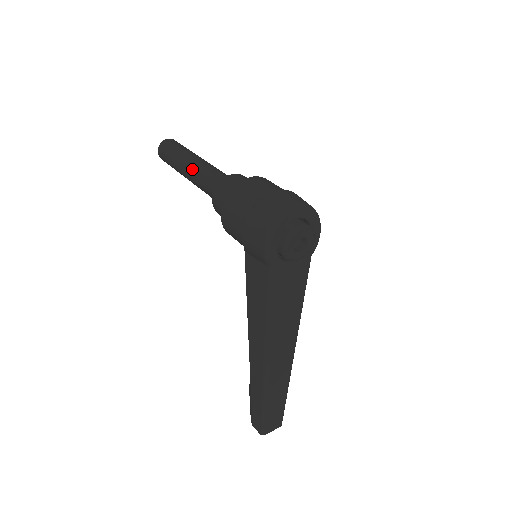
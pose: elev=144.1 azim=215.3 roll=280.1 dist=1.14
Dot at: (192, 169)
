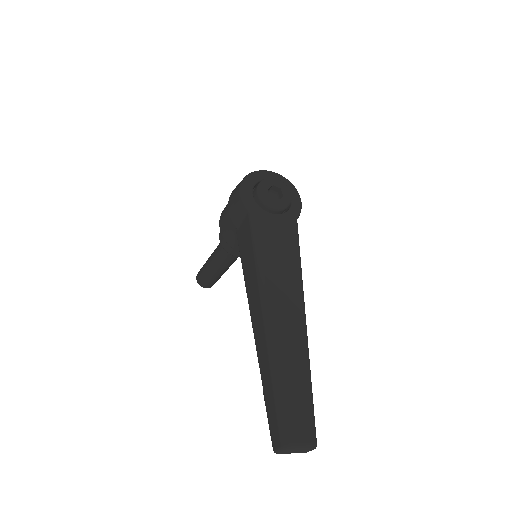
Dot at: (213, 252)
